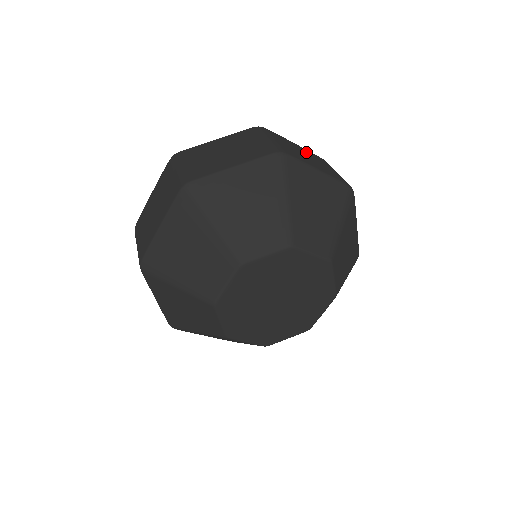
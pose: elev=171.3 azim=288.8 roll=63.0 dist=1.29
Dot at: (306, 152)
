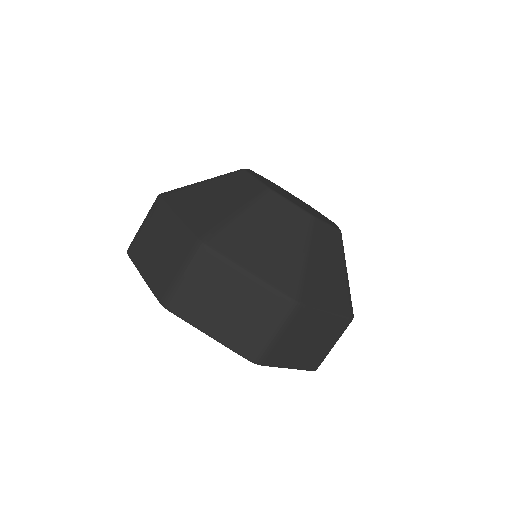
Dot at: occluded
